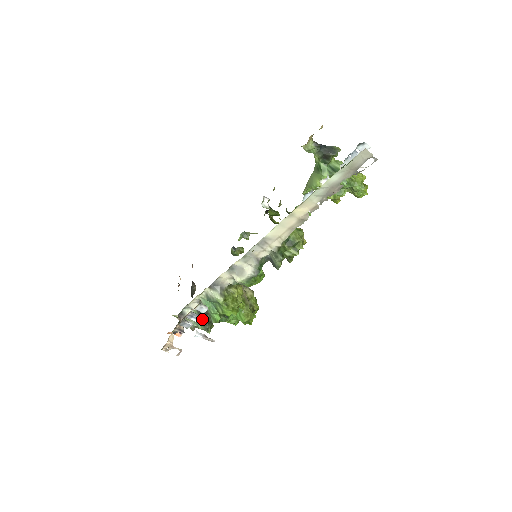
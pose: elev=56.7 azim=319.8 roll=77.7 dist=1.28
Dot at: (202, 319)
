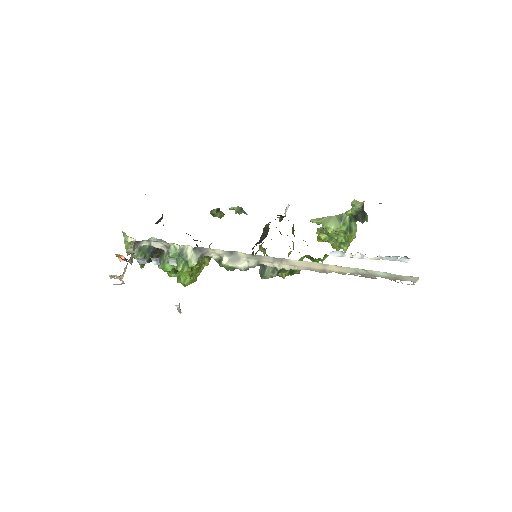
Dot at: (147, 254)
